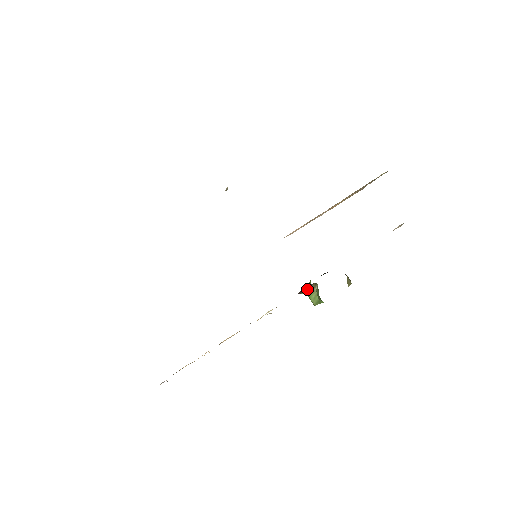
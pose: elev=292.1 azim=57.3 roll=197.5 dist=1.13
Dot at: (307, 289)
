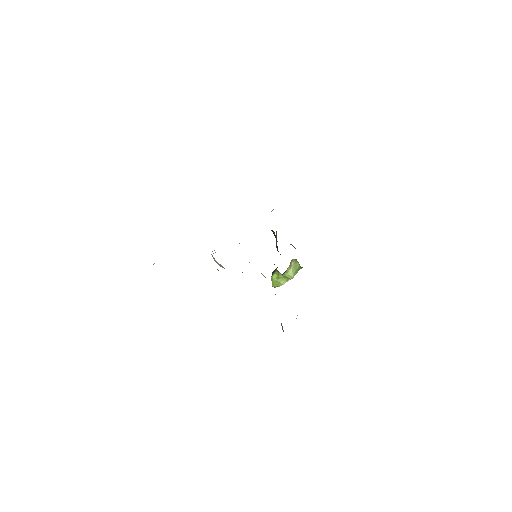
Dot at: (289, 266)
